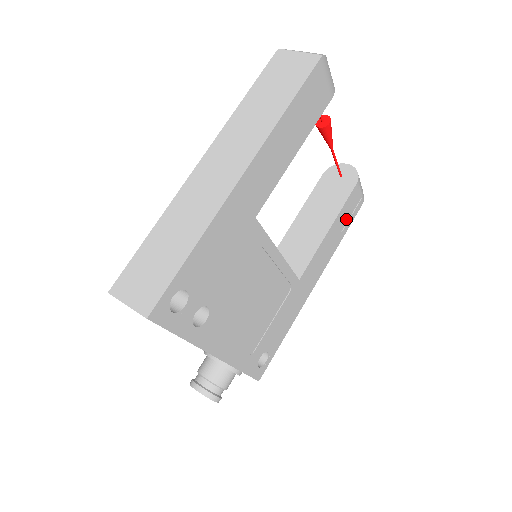
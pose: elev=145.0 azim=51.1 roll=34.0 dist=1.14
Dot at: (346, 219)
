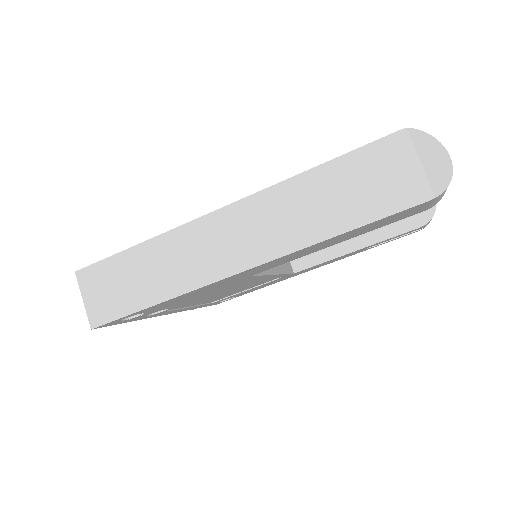
Dot at: (387, 240)
